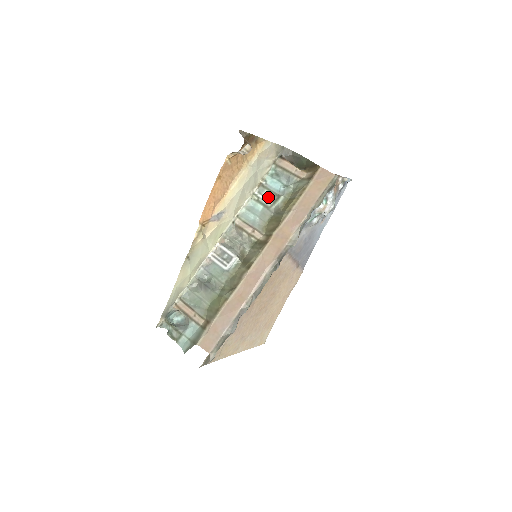
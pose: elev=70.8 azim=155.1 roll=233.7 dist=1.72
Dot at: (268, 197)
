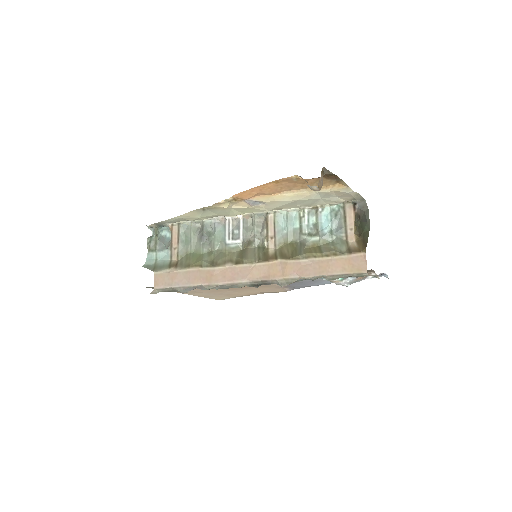
Dot at: (311, 224)
